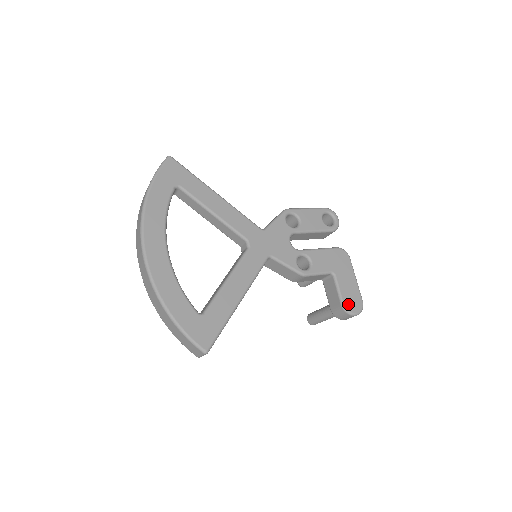
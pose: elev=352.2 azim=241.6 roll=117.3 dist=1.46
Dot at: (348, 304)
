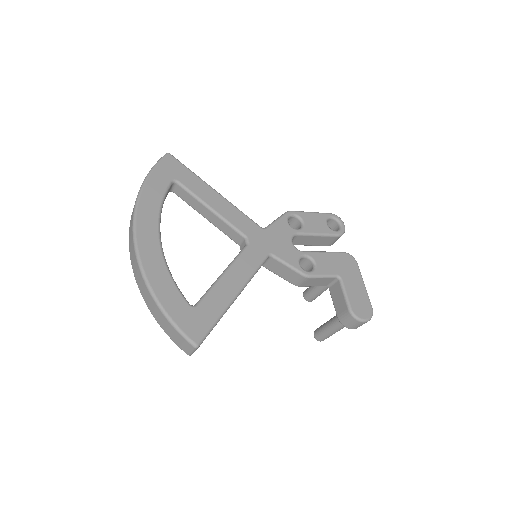
Dot at: (356, 309)
